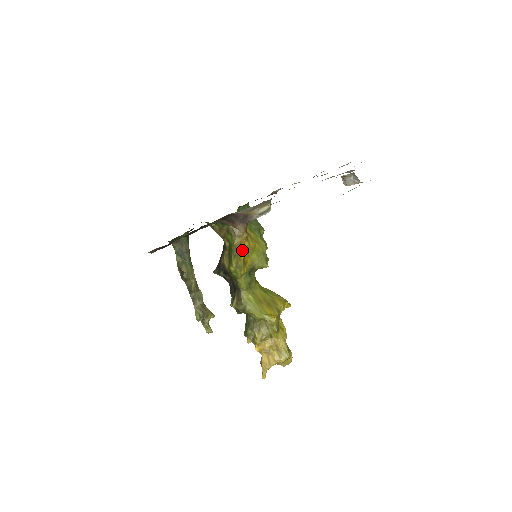
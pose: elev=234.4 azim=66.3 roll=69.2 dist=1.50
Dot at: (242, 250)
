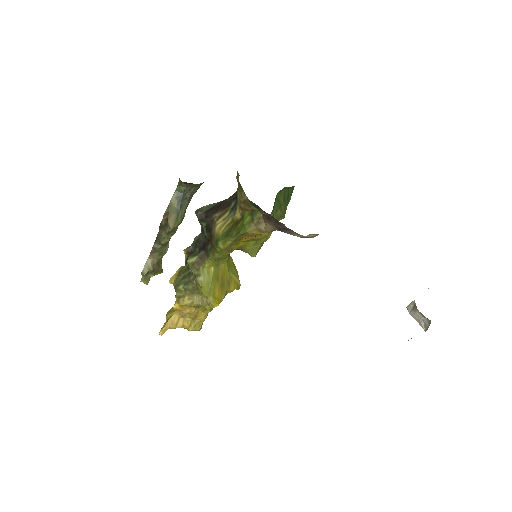
Dot at: (248, 239)
